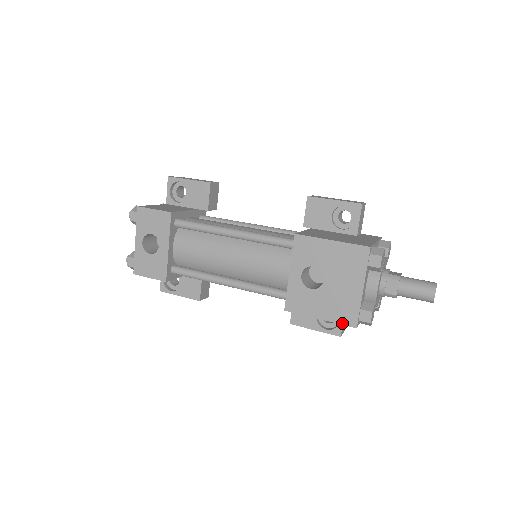
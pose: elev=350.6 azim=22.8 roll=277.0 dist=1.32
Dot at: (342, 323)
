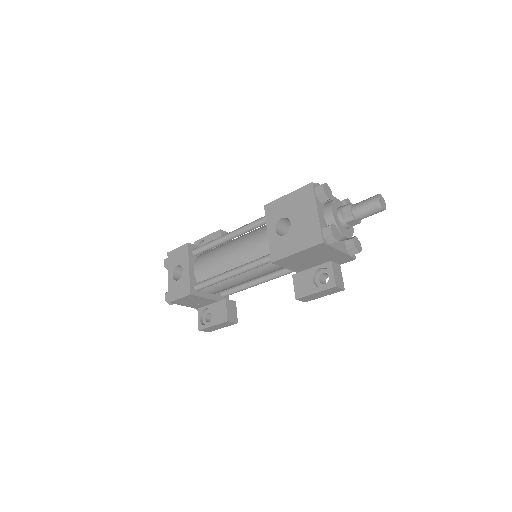
Dot at: (312, 246)
